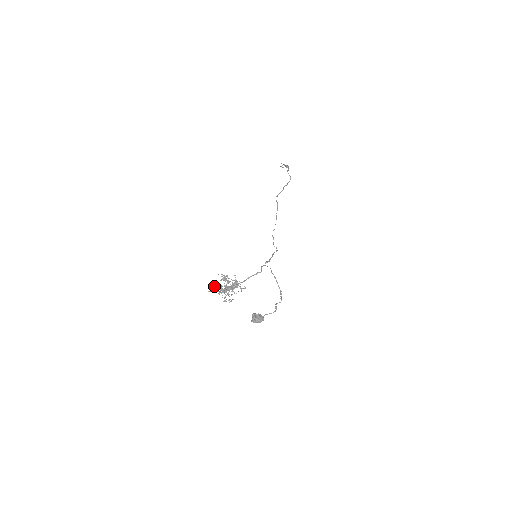
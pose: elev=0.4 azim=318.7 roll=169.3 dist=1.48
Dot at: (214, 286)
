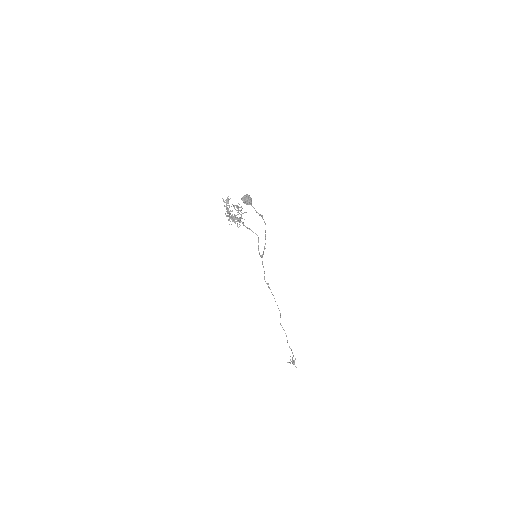
Dot at: occluded
